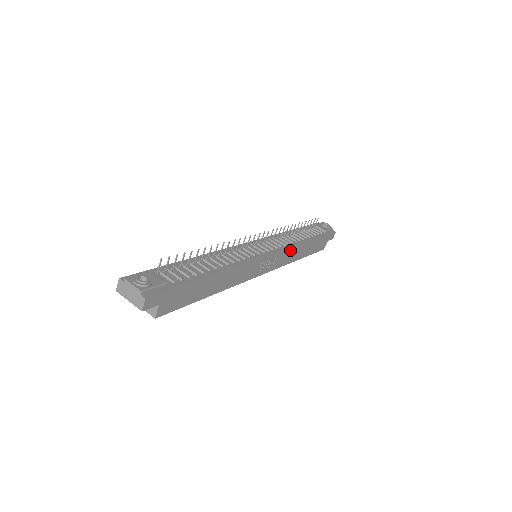
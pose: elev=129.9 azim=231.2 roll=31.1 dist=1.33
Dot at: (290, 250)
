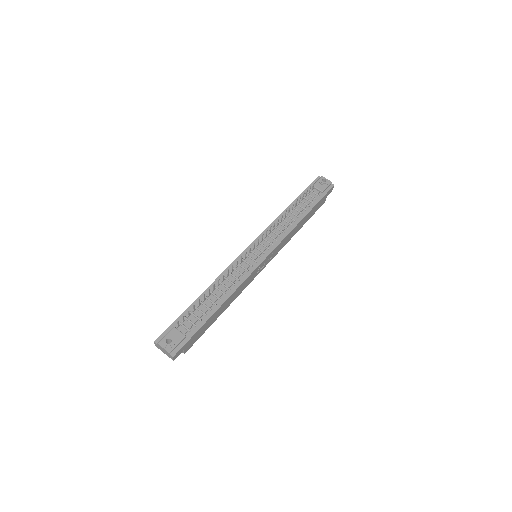
Dot at: (285, 238)
